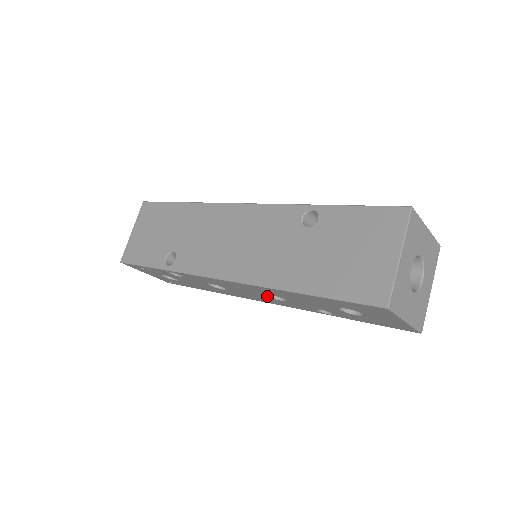
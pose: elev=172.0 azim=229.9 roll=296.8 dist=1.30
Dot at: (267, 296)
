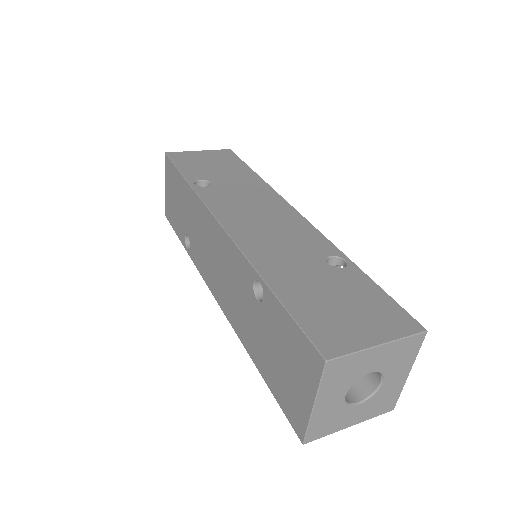
Dot at: occluded
